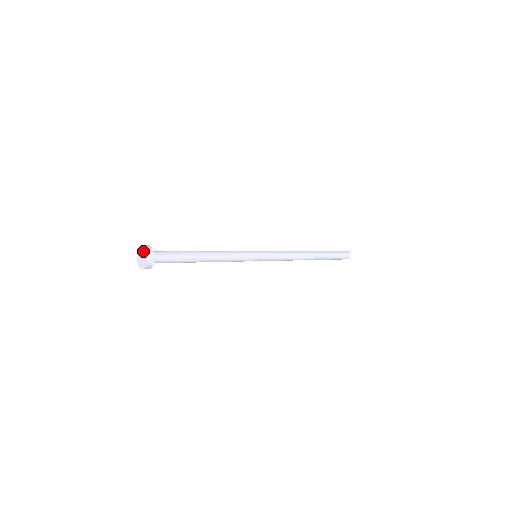
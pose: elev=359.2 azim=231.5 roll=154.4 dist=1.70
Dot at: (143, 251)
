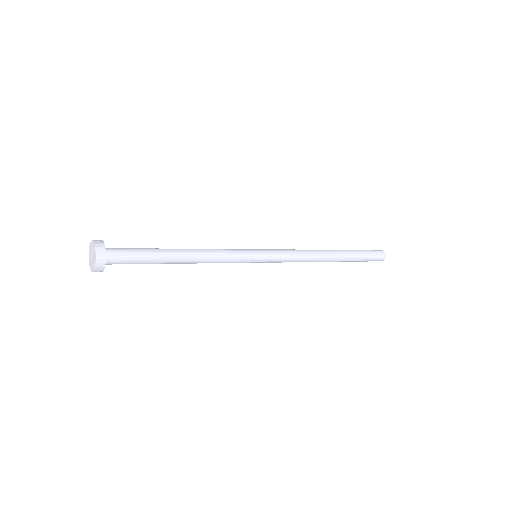
Dot at: (92, 248)
